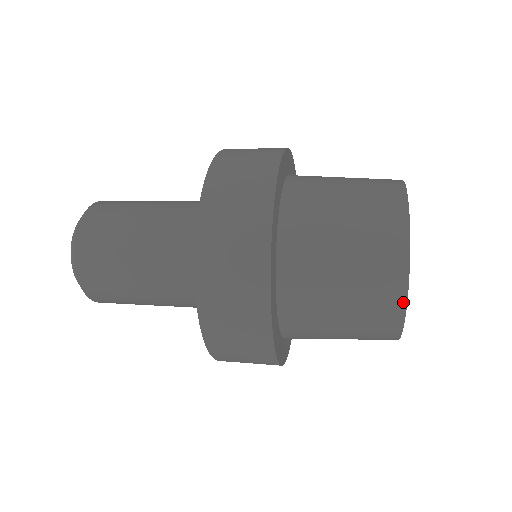
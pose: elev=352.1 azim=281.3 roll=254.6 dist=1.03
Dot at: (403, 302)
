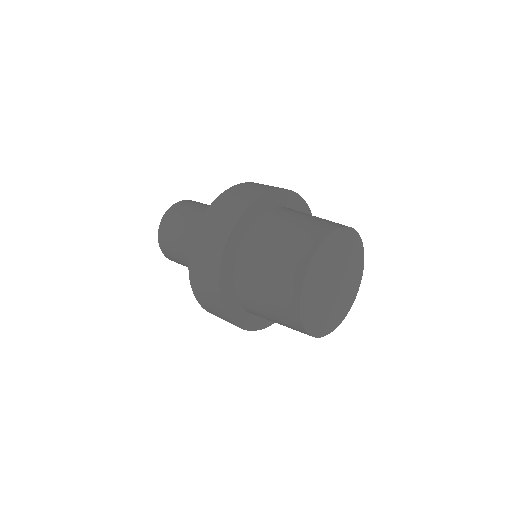
Dot at: (299, 318)
